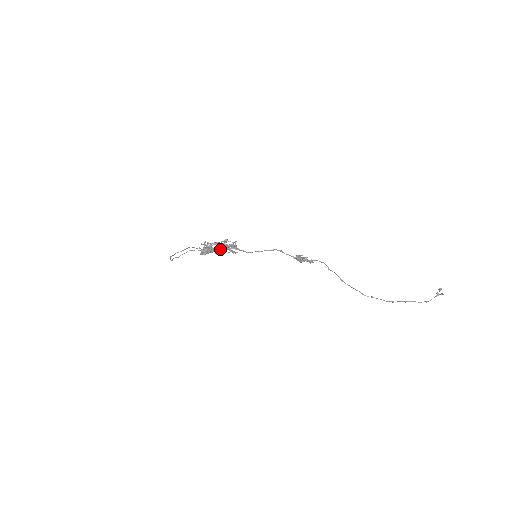
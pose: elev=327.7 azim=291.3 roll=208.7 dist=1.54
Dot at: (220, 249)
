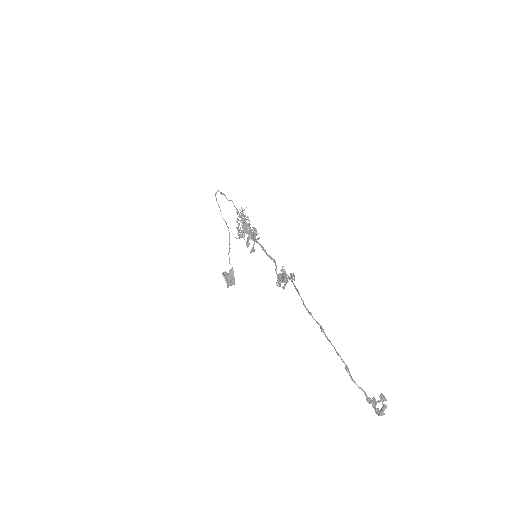
Dot at: (245, 223)
